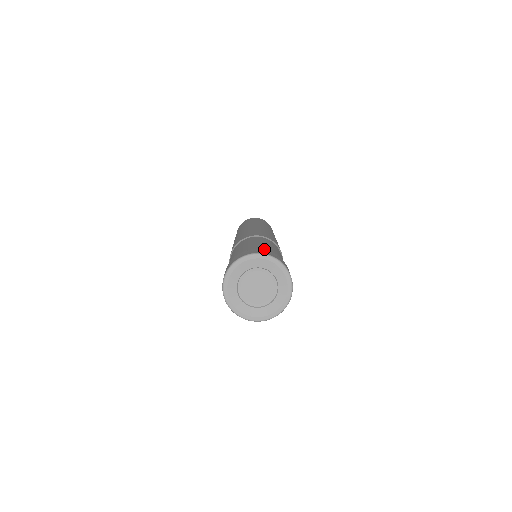
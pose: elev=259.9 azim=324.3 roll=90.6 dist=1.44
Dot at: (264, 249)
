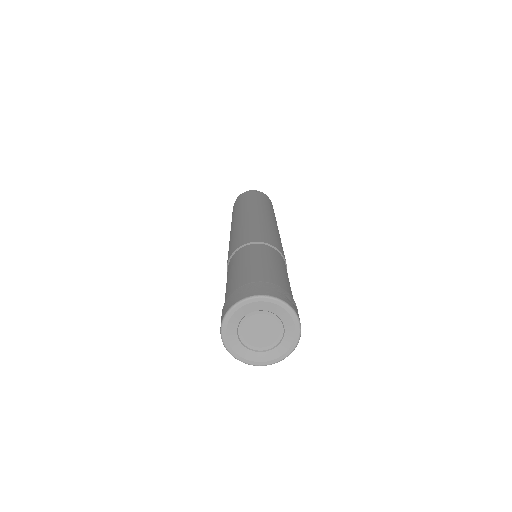
Dot at: (232, 293)
